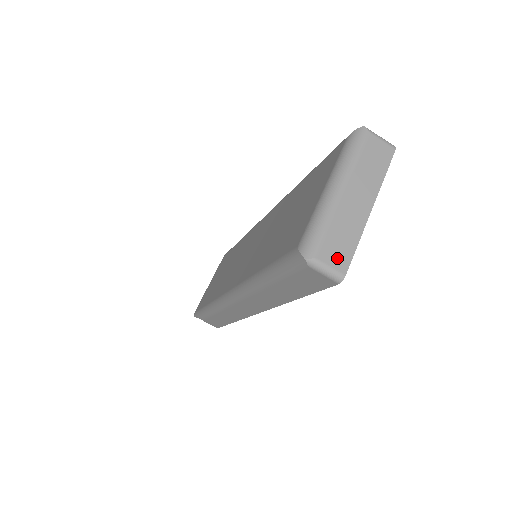
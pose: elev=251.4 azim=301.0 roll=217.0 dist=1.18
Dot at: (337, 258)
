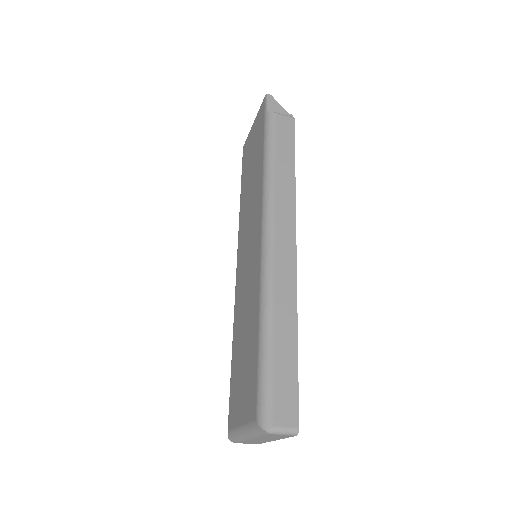
Dot at: (251, 443)
